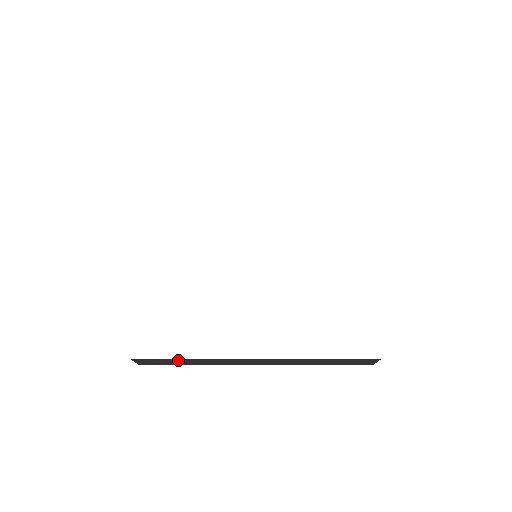
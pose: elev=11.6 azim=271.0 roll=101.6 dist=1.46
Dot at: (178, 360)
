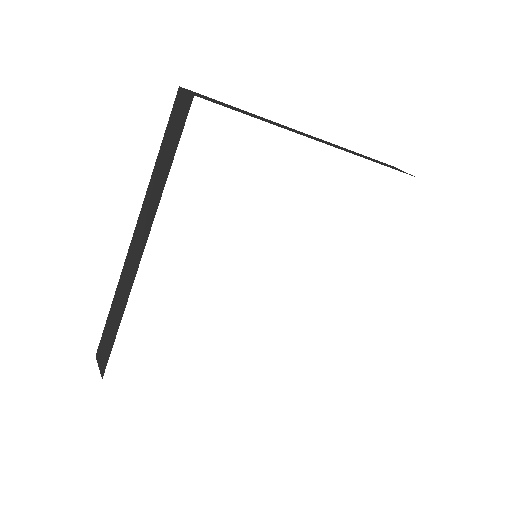
Dot at: occluded
